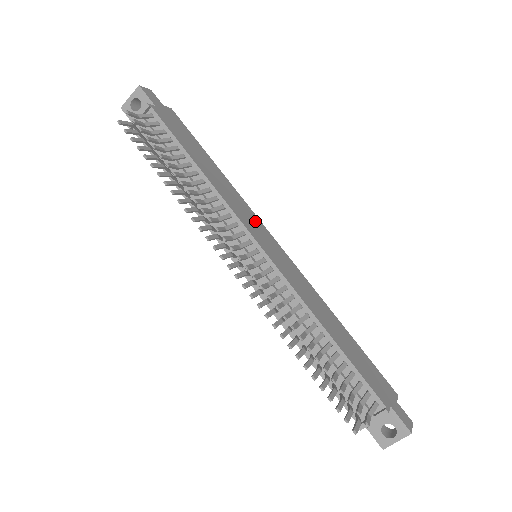
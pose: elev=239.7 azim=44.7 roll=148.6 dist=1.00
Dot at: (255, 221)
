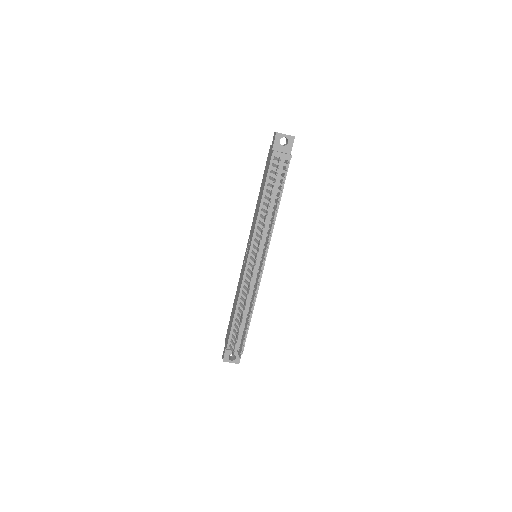
Dot at: occluded
